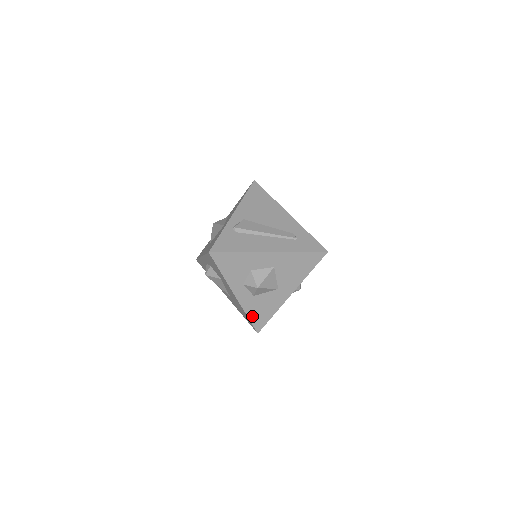
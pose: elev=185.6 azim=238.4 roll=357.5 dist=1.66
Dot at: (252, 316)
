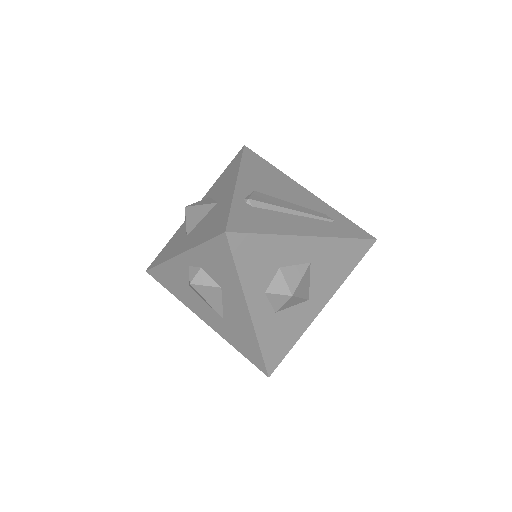
Dot at: (266, 348)
